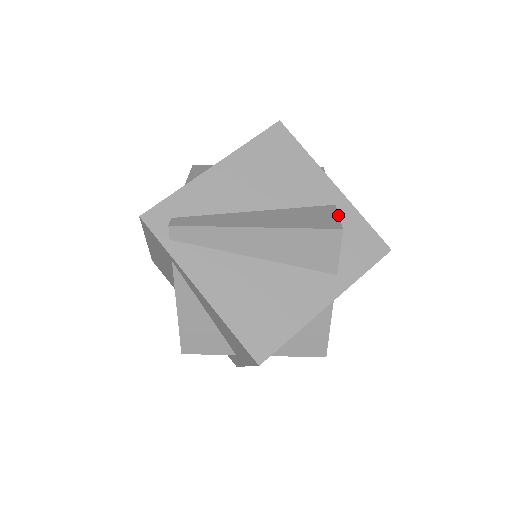
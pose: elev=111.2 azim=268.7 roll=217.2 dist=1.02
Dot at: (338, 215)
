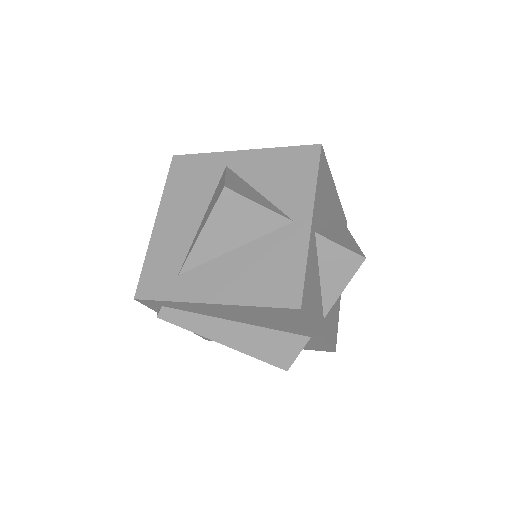
Dot at: (299, 353)
